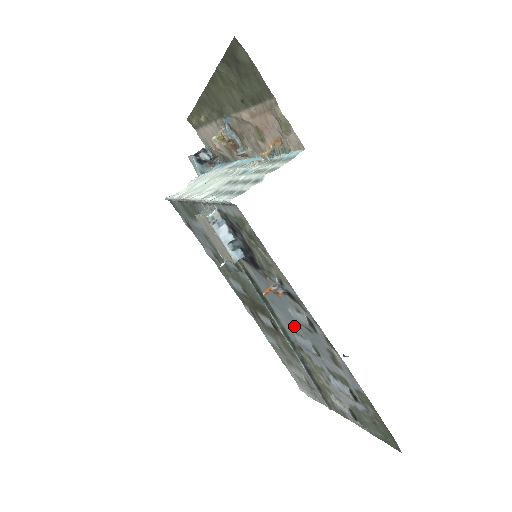
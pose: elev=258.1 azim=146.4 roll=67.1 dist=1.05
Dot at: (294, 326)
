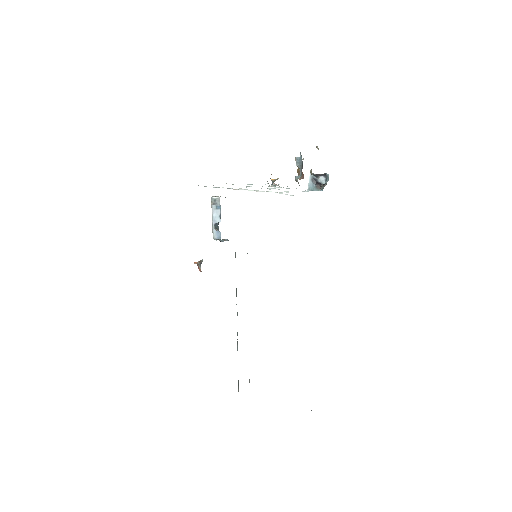
Dot at: occluded
